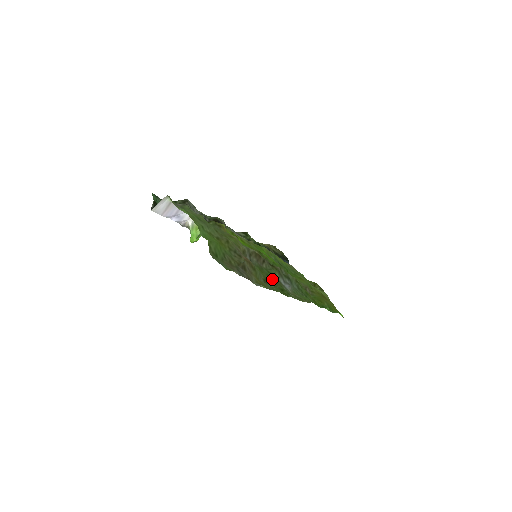
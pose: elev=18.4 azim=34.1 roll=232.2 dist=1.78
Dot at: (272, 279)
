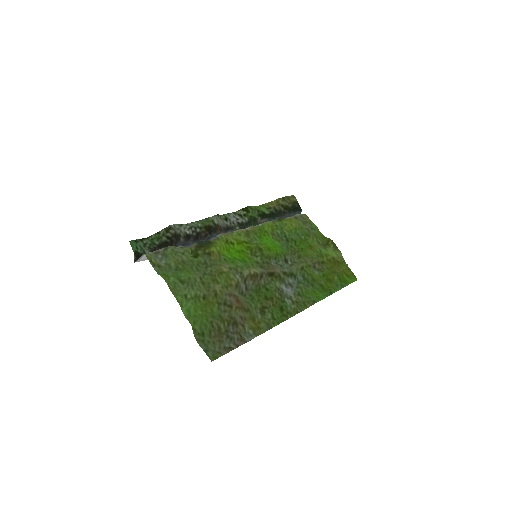
Dot at: (270, 302)
